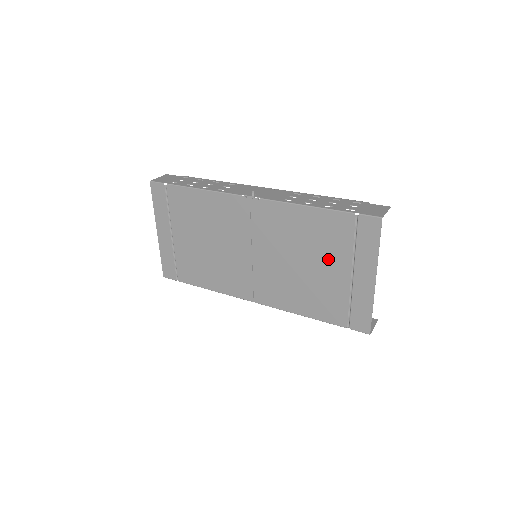
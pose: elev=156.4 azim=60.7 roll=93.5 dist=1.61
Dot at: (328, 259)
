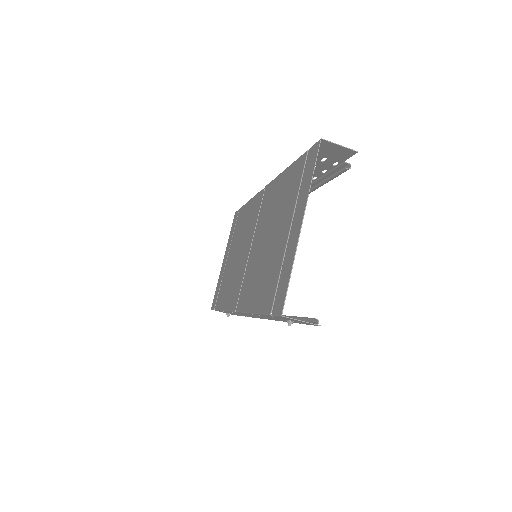
Dot at: (282, 220)
